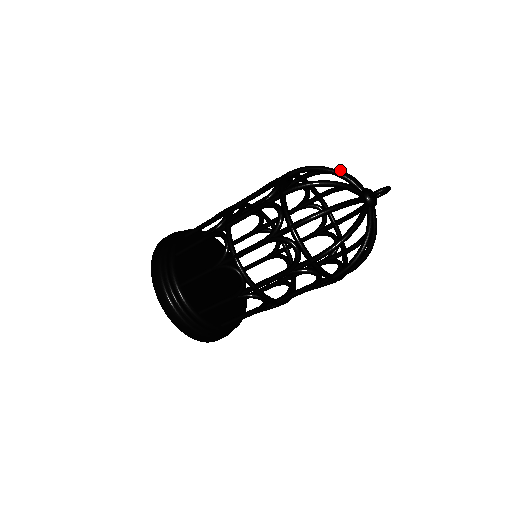
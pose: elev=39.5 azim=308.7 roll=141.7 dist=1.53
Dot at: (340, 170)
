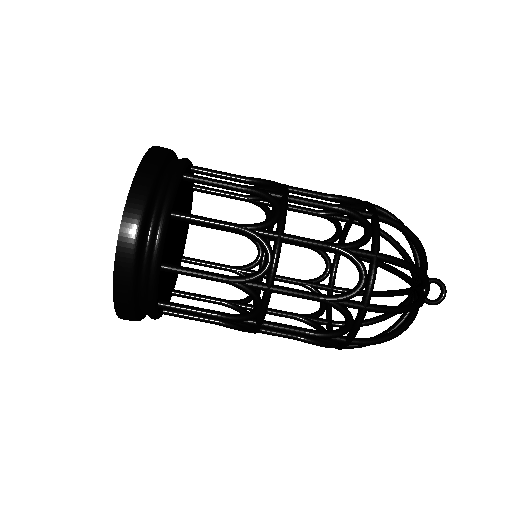
Dot at: occluded
